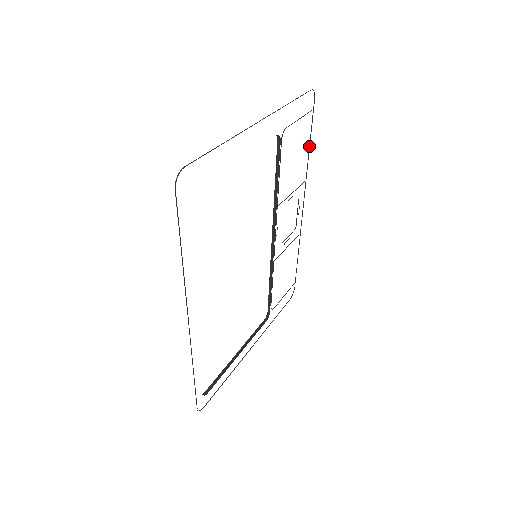
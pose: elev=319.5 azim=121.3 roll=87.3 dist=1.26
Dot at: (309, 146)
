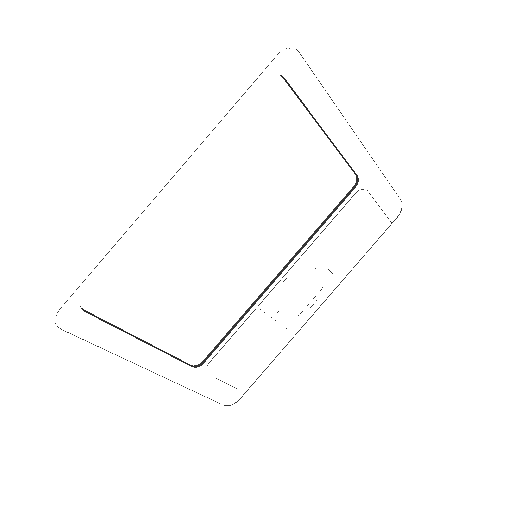
Dot at: occluded
